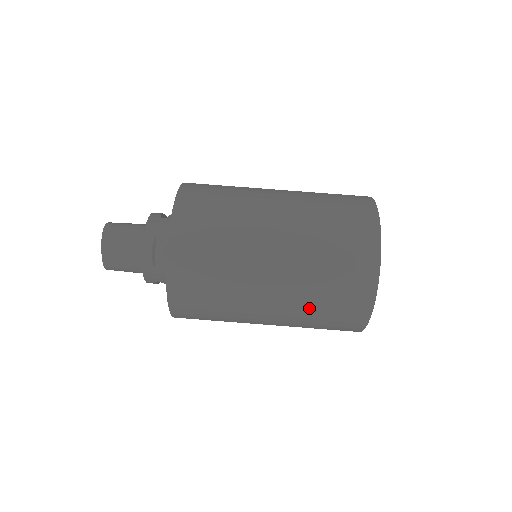
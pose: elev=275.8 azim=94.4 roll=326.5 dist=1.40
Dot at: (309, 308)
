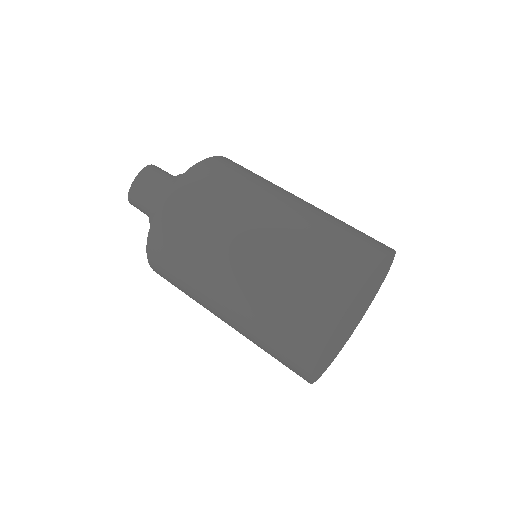
Dot at: (268, 299)
